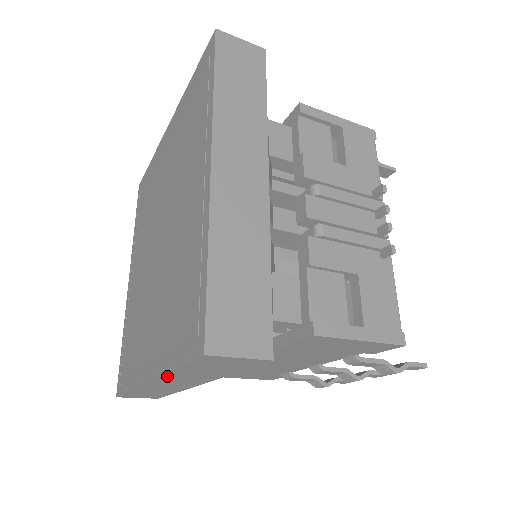
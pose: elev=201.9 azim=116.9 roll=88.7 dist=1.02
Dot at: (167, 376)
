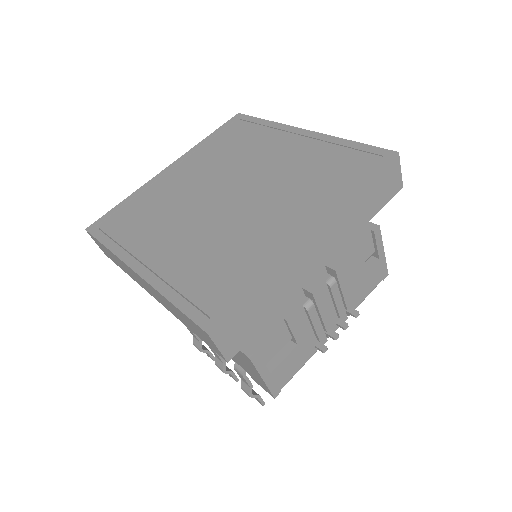
Dot at: (156, 291)
